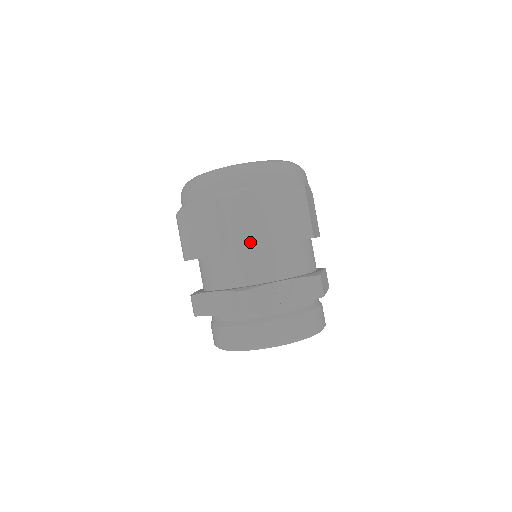
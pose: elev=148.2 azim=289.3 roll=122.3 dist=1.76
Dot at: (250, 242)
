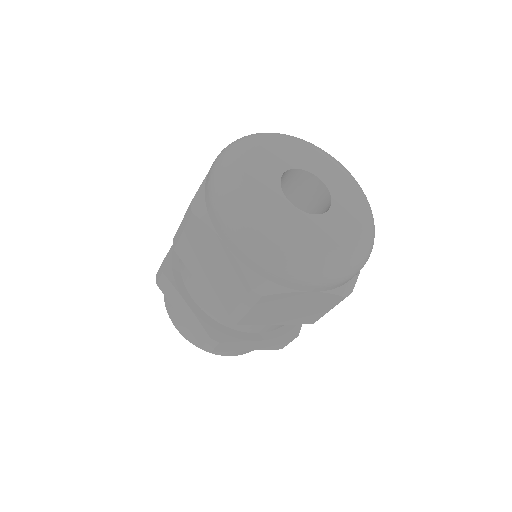
Dot at: occluded
